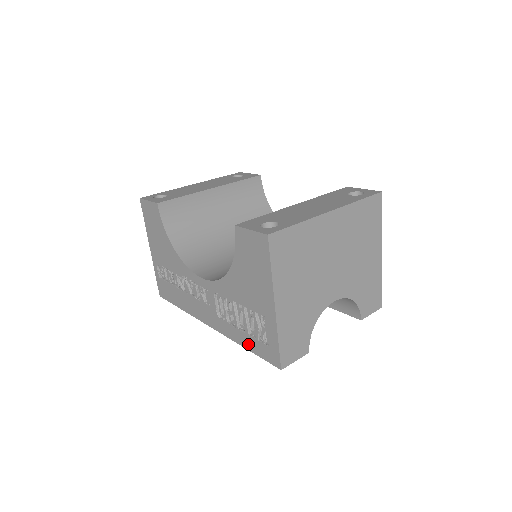
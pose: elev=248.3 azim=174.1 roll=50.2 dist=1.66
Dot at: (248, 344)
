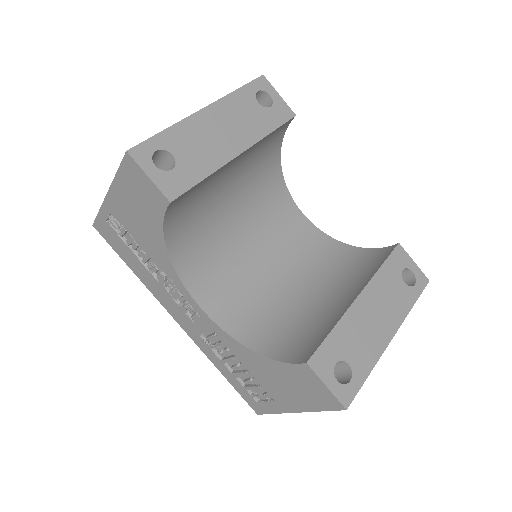
Dot at: (229, 377)
